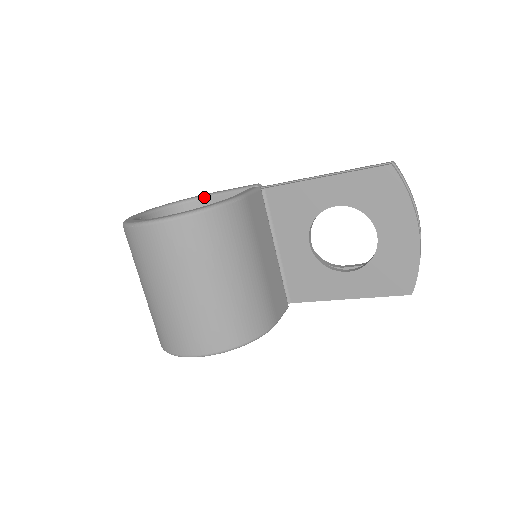
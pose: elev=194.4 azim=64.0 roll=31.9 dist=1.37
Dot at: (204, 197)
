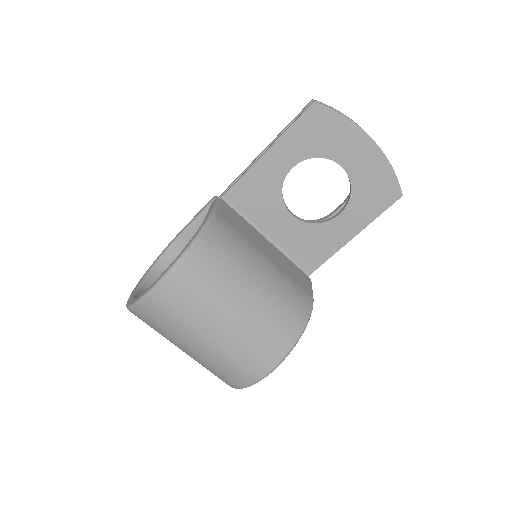
Dot at: (176, 240)
